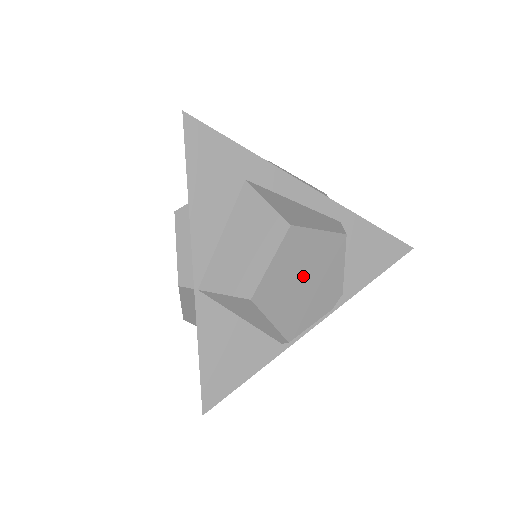
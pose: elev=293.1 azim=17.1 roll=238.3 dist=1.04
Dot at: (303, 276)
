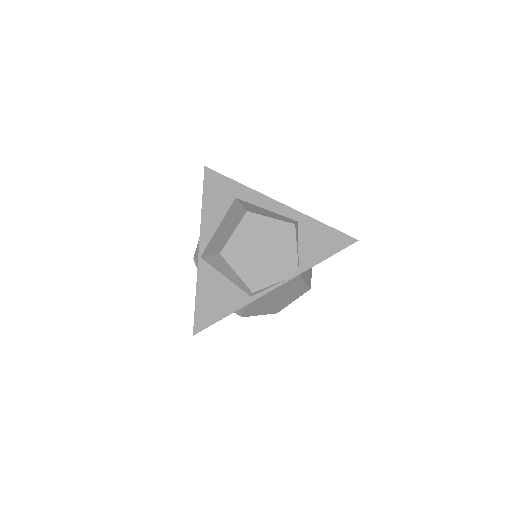
Dot at: (260, 247)
